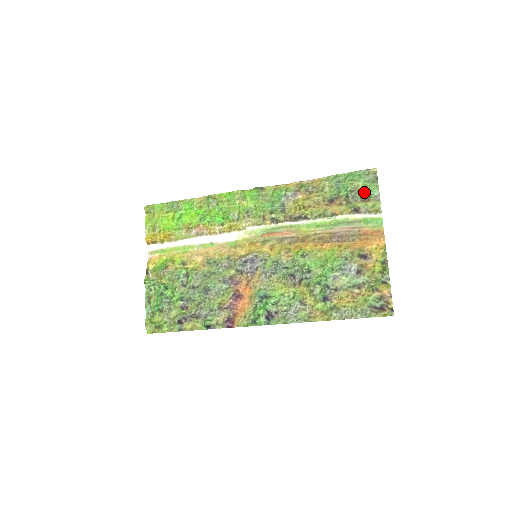
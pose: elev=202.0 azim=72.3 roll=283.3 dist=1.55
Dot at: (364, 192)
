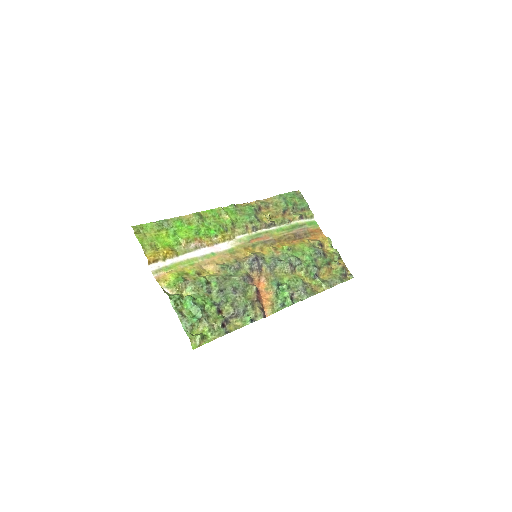
Dot at: (301, 205)
